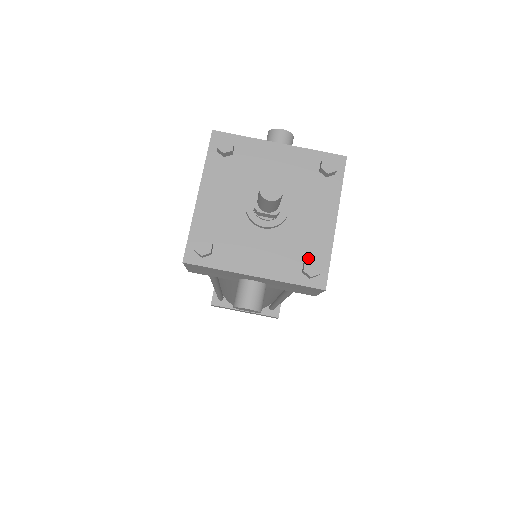
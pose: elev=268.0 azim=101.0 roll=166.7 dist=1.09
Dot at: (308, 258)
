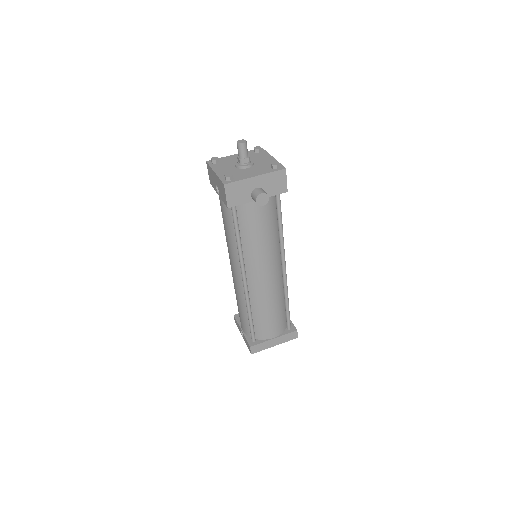
Dot at: occluded
